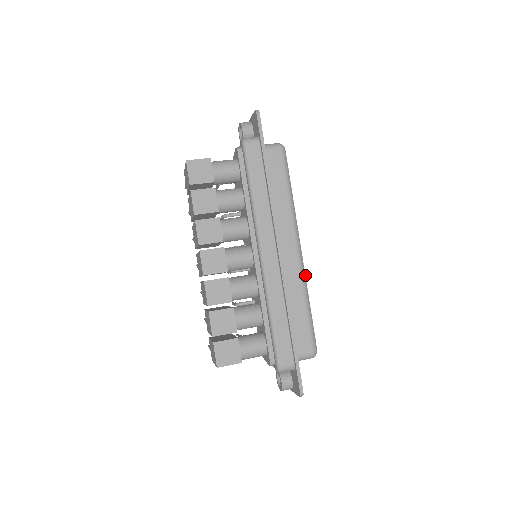
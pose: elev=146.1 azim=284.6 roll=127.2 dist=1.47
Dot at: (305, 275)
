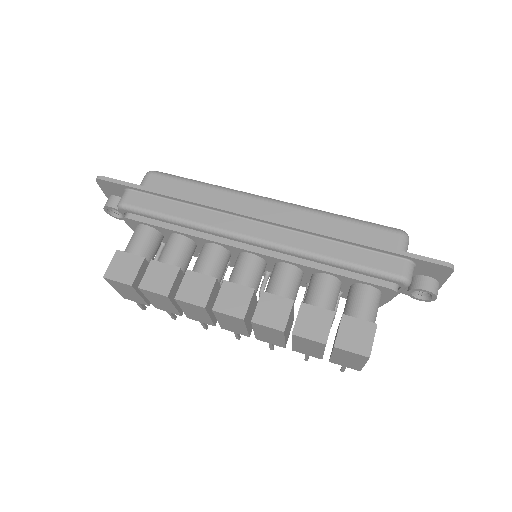
Dot at: (304, 207)
